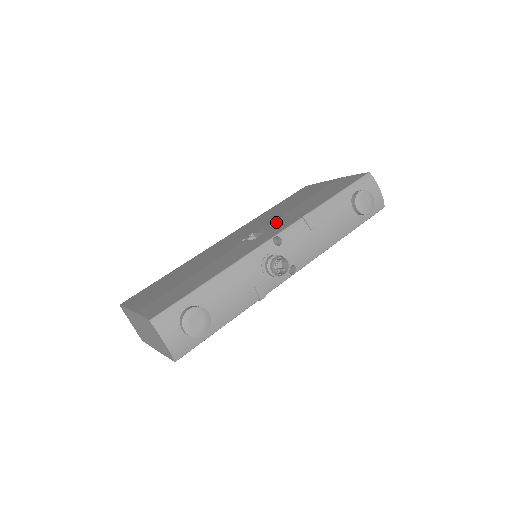
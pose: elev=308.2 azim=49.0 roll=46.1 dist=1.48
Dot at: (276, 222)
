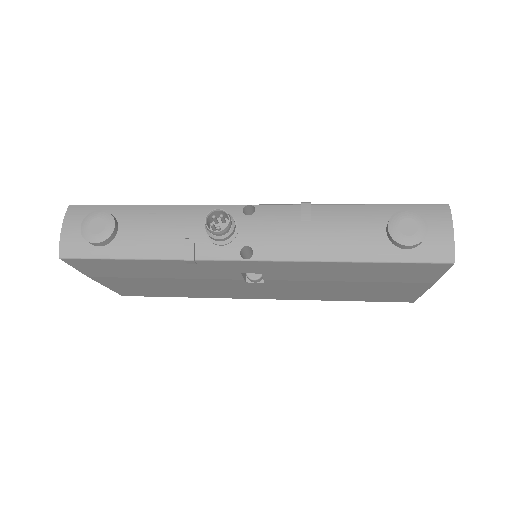
Dot at: occluded
